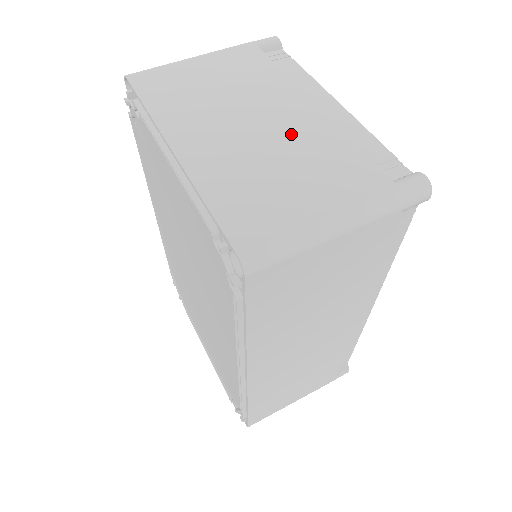
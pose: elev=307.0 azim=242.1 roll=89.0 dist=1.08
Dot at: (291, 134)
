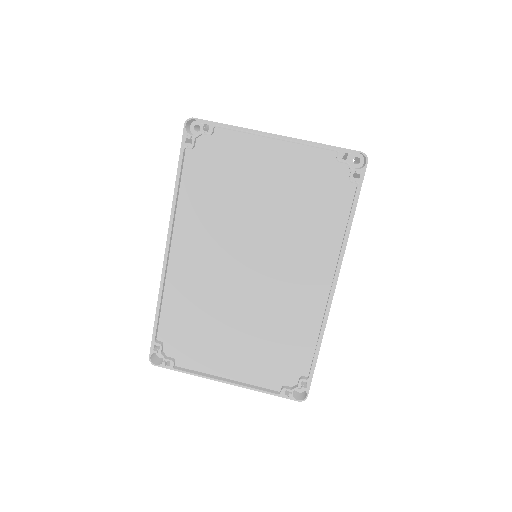
Dot at: occluded
